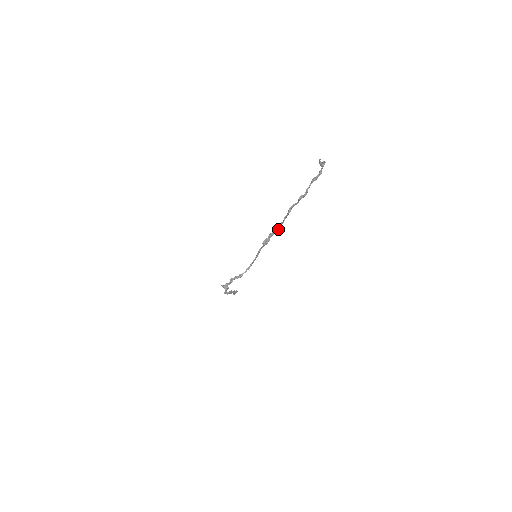
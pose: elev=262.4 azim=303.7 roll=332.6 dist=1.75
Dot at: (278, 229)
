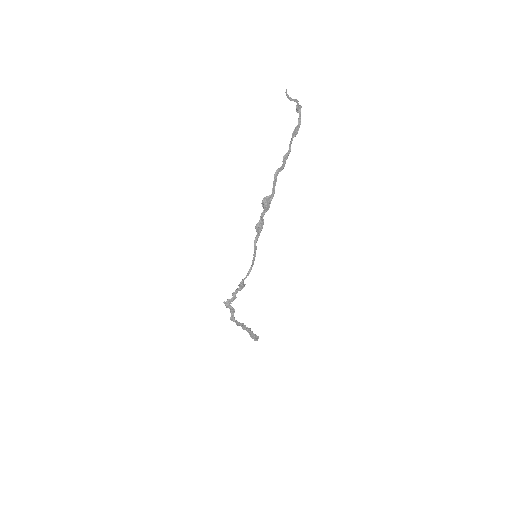
Dot at: (269, 206)
